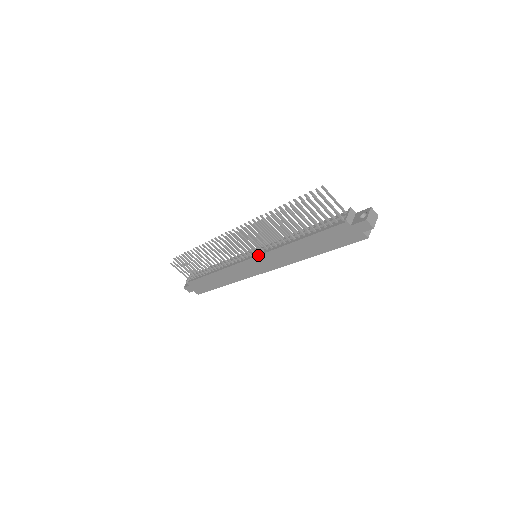
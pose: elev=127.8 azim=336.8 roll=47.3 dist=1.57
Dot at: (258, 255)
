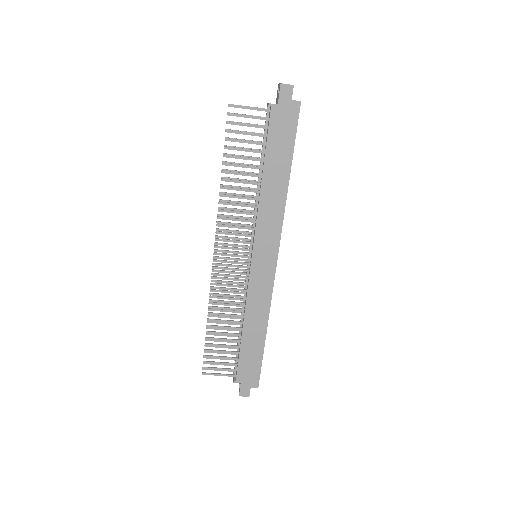
Dot at: (253, 244)
